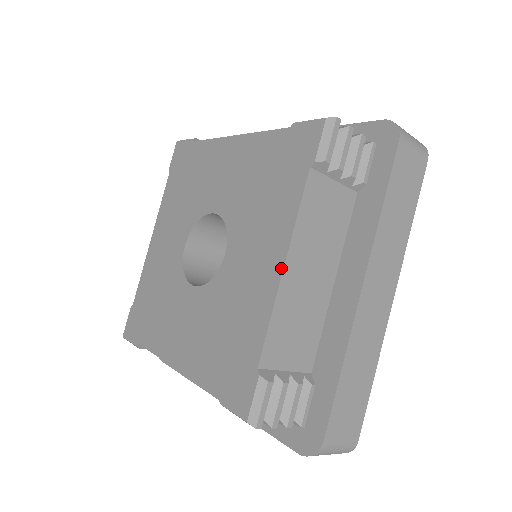
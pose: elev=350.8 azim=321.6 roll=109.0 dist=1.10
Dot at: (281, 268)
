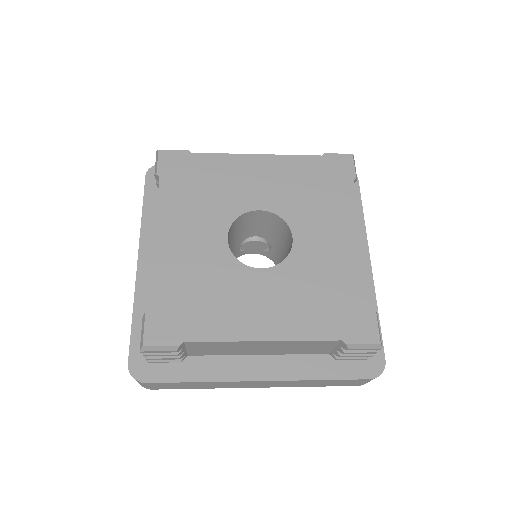
Dot at: (360, 240)
